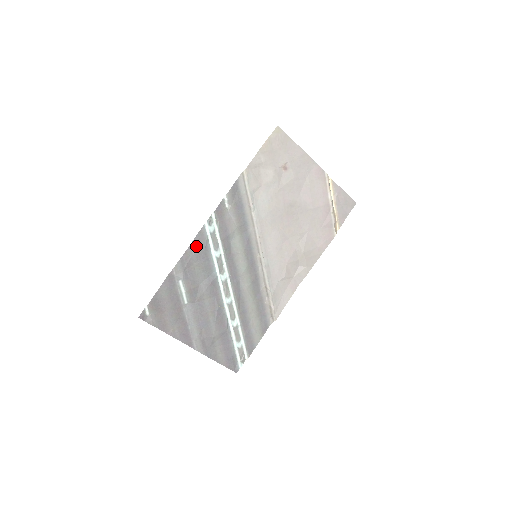
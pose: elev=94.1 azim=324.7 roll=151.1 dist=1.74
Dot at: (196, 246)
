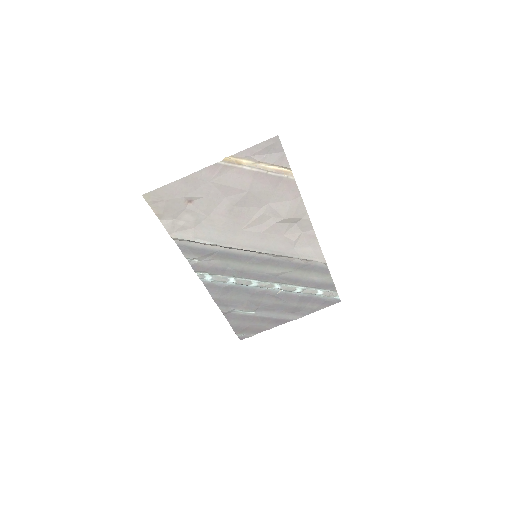
Dot at: (215, 292)
